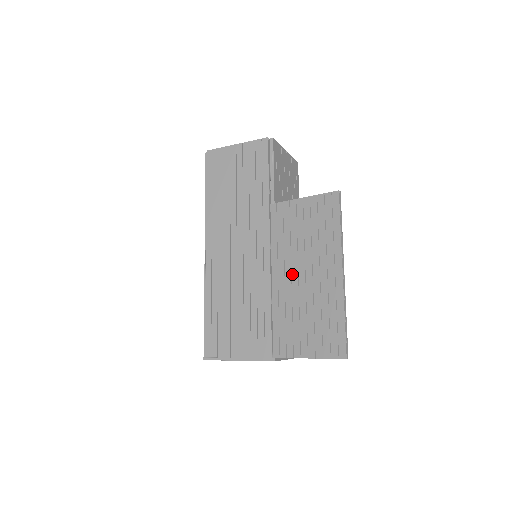
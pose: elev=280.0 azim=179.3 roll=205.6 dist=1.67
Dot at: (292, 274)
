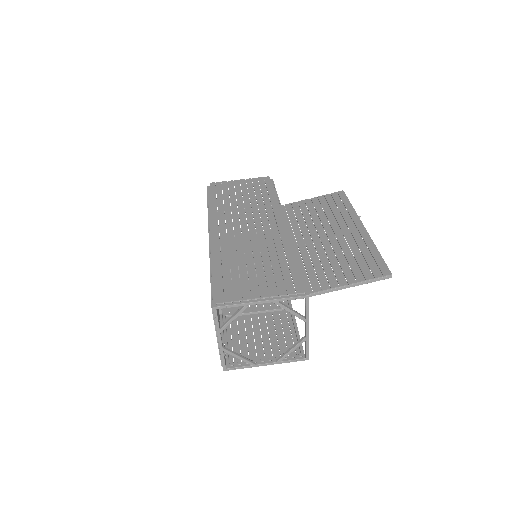
Dot at: (312, 237)
